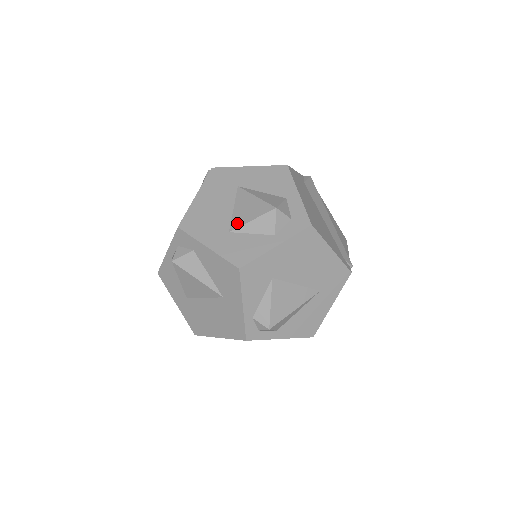
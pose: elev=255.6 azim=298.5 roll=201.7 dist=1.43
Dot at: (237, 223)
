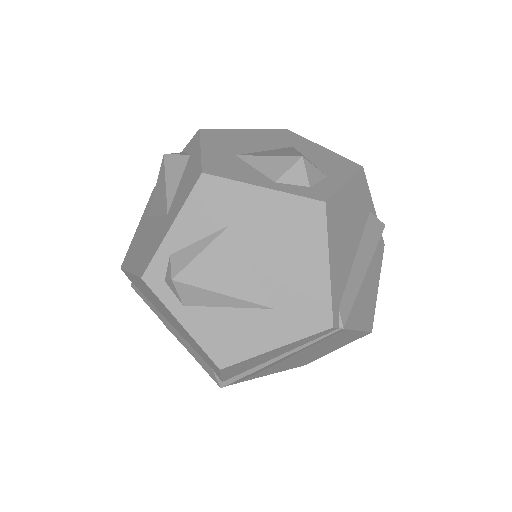
Dot at: (252, 154)
